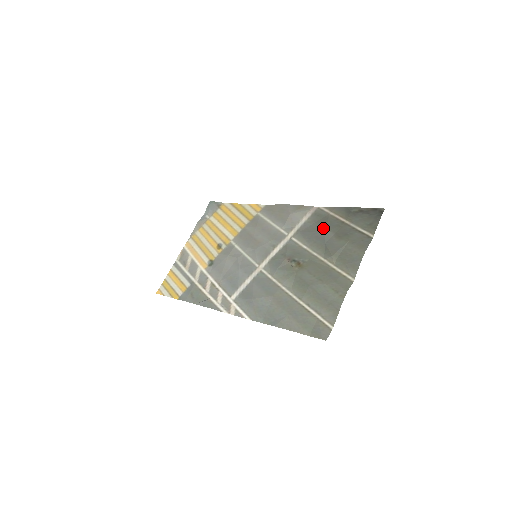
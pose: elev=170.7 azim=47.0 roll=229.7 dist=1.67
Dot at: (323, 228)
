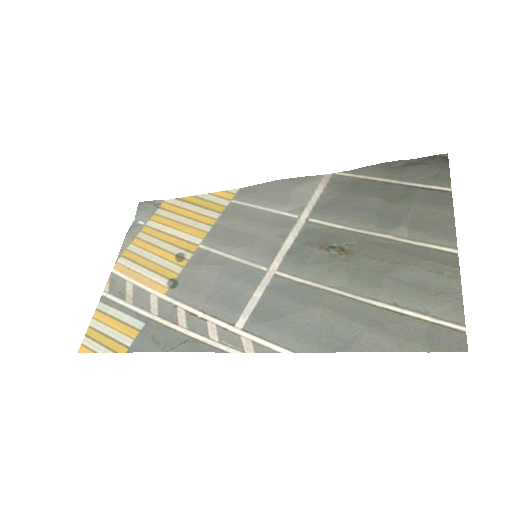
Dot at: (359, 195)
